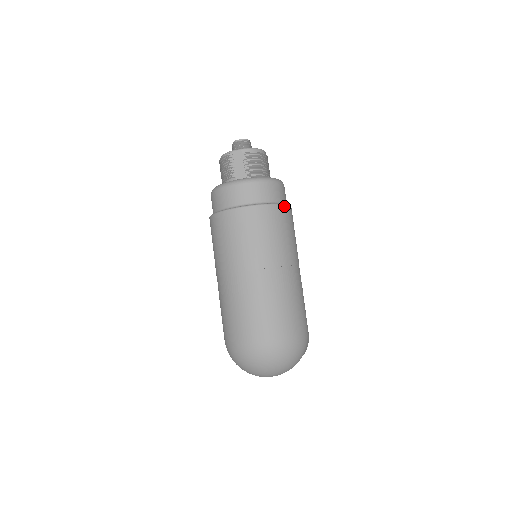
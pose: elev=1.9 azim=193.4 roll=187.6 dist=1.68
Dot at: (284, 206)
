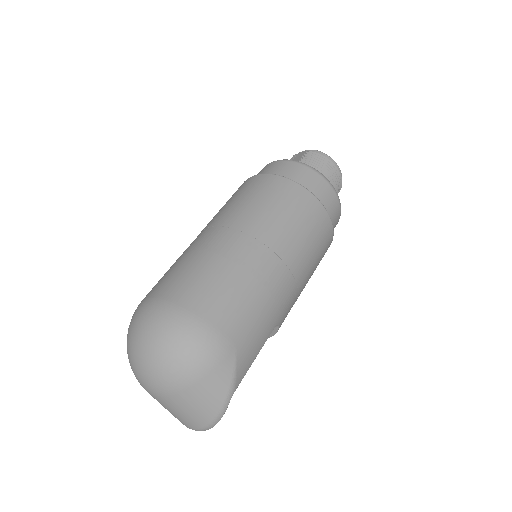
Dot at: (308, 192)
